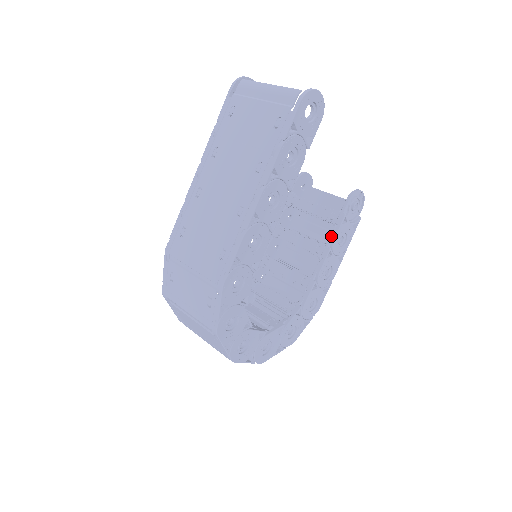
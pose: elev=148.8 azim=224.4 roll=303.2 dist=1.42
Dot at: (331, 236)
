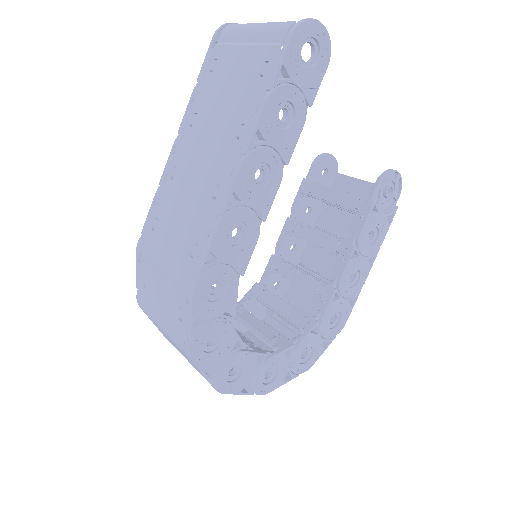
Dot at: (356, 230)
